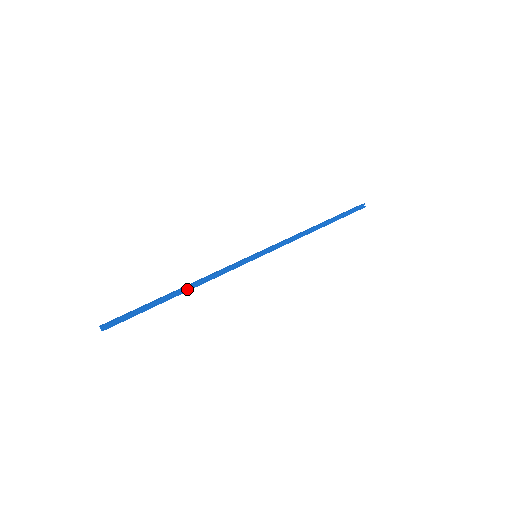
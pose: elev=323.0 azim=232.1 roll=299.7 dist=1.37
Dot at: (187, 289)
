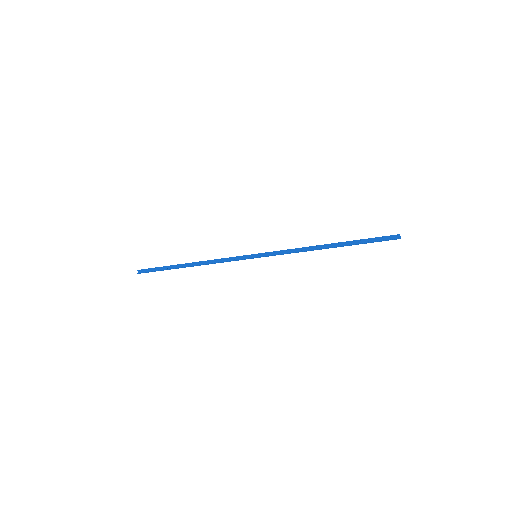
Dot at: (195, 265)
